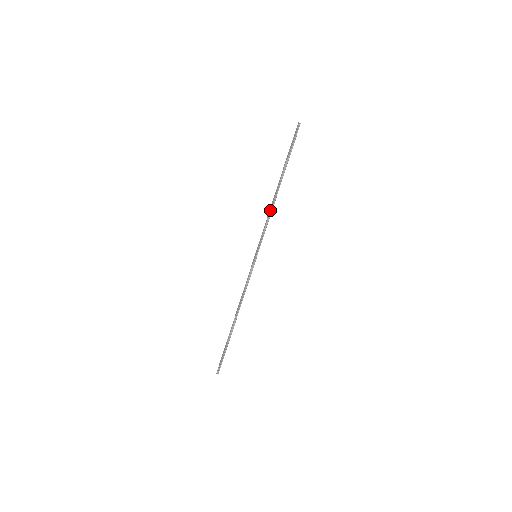
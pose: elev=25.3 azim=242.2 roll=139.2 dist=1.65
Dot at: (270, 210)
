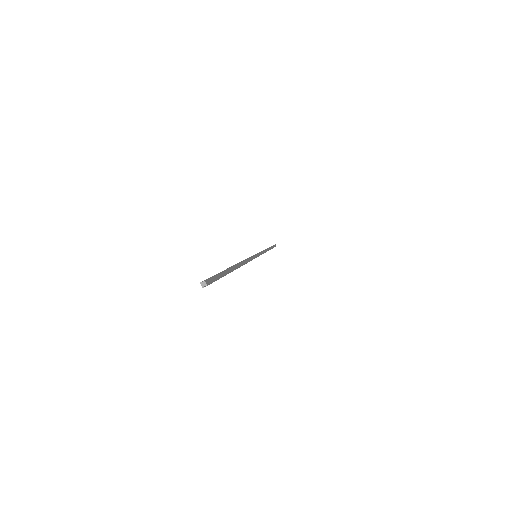
Dot at: occluded
